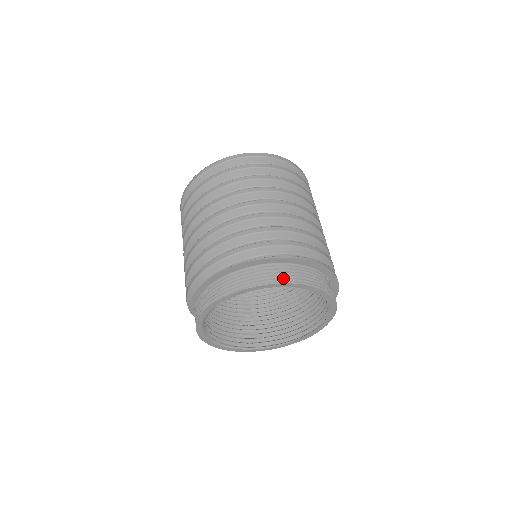
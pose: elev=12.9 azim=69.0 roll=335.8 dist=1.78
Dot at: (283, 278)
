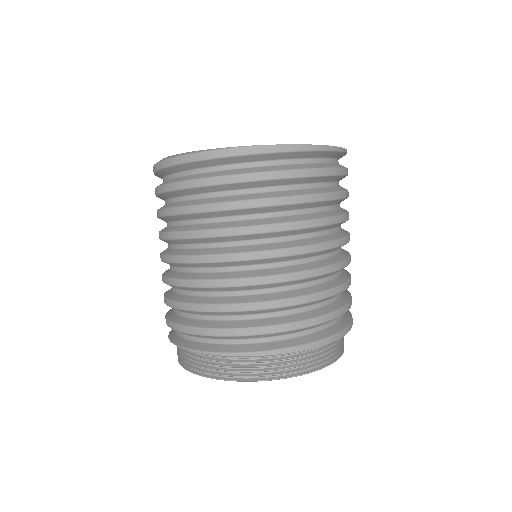
Dot at: (236, 373)
